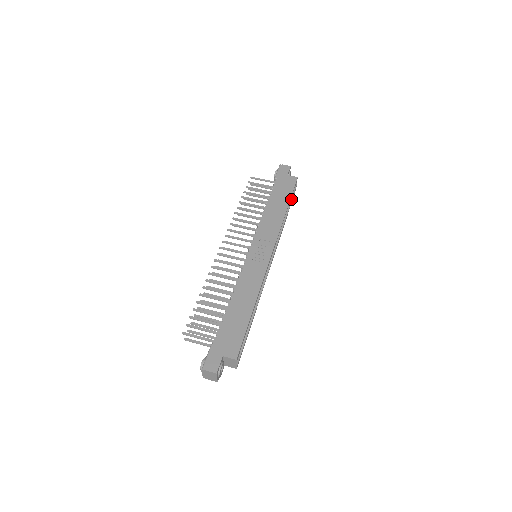
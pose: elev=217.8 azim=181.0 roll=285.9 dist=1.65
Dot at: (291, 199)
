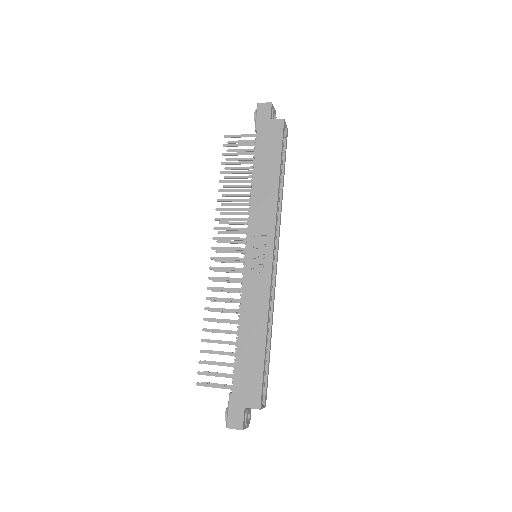
Dot at: (284, 151)
